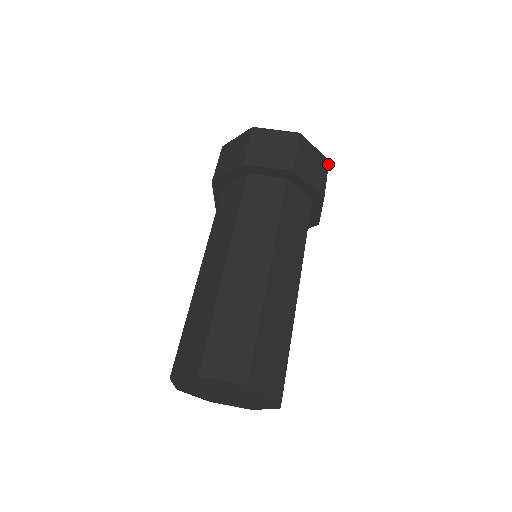
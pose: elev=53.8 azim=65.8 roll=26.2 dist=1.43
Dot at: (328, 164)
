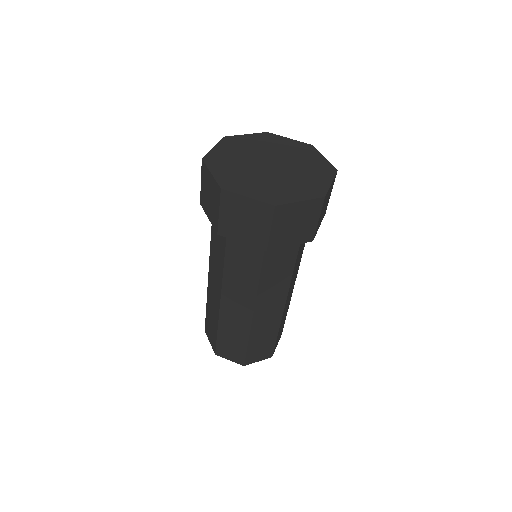
Dot at: (323, 202)
